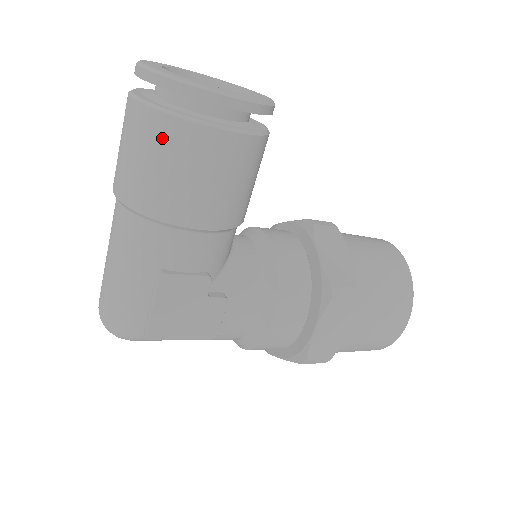
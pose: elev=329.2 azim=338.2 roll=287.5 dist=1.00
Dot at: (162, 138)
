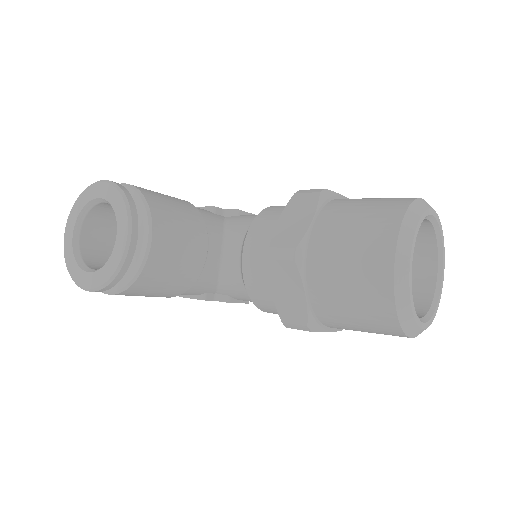
Dot at: occluded
